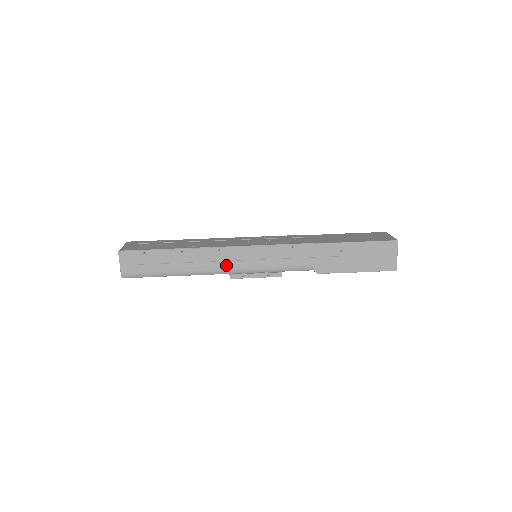
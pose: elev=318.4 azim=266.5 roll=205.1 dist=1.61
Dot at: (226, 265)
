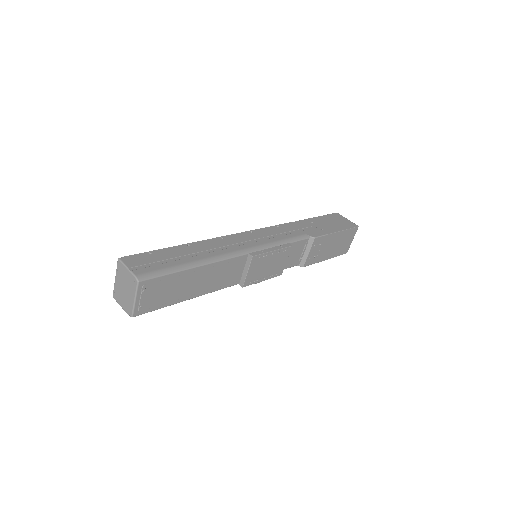
Dot at: (239, 246)
